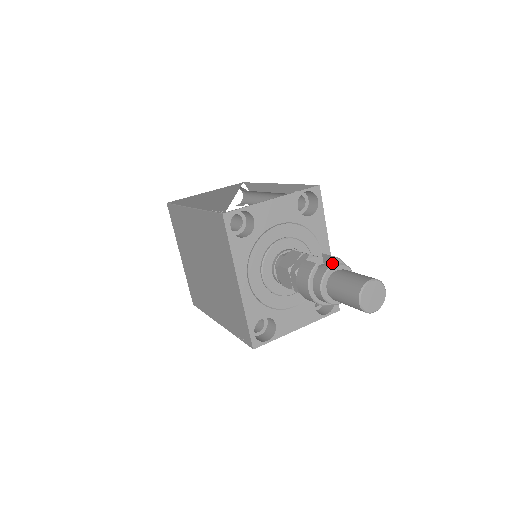
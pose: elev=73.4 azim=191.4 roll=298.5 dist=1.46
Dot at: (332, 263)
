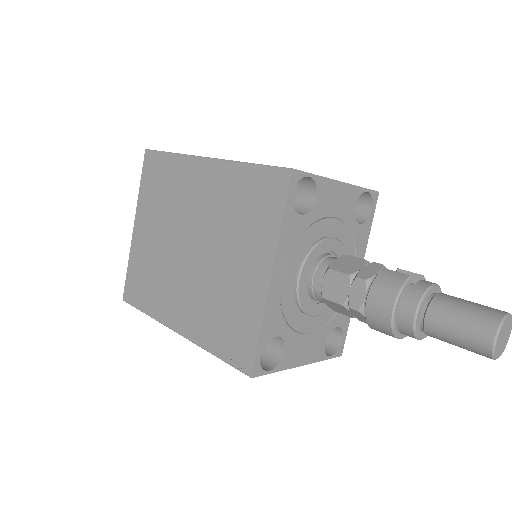
Dot at: occluded
